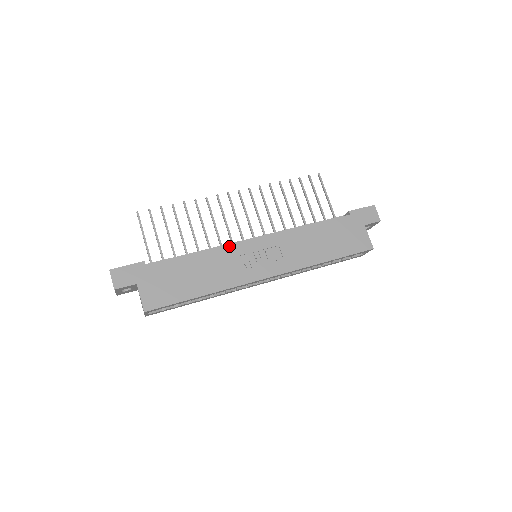
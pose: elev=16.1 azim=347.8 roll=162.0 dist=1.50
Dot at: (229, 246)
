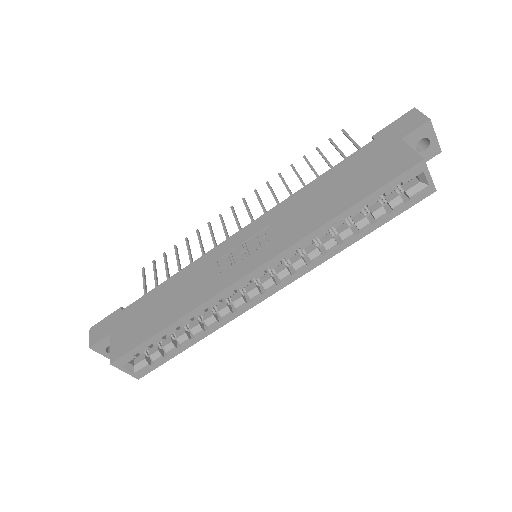
Dot at: (208, 253)
